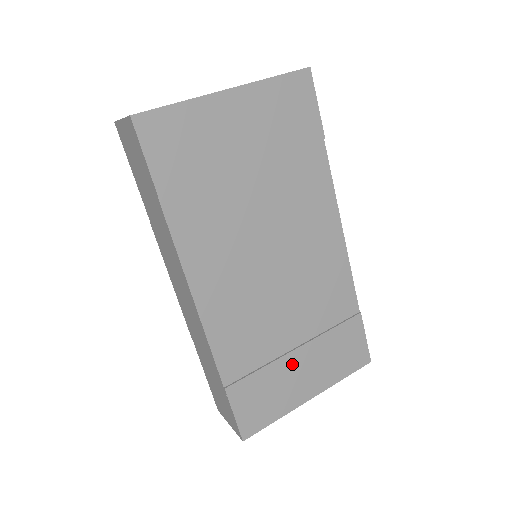
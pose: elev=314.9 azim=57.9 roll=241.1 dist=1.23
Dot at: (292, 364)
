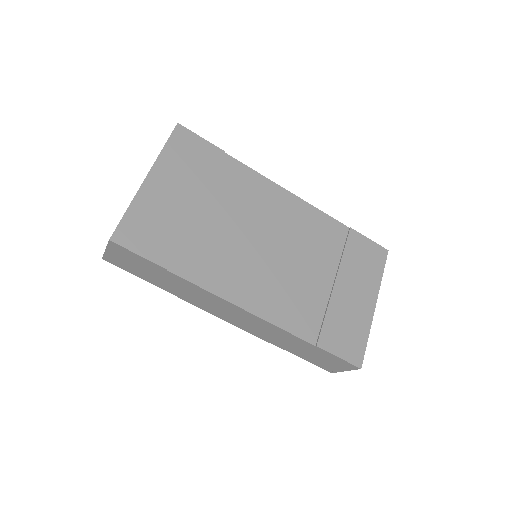
Dot at: (341, 295)
